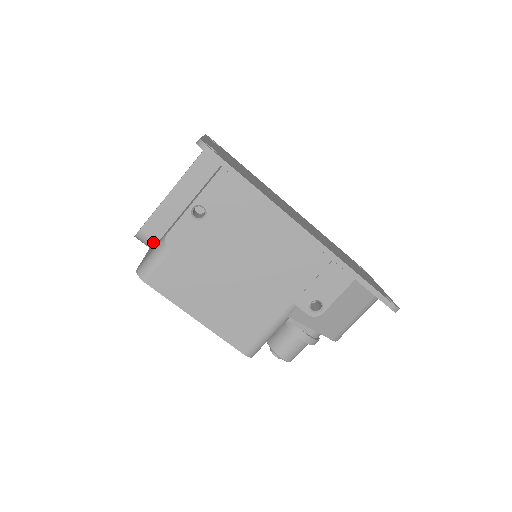
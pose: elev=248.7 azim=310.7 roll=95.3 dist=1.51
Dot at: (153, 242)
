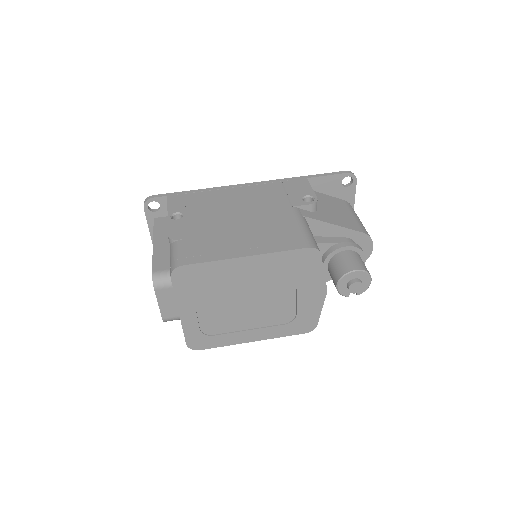
Dot at: (169, 272)
